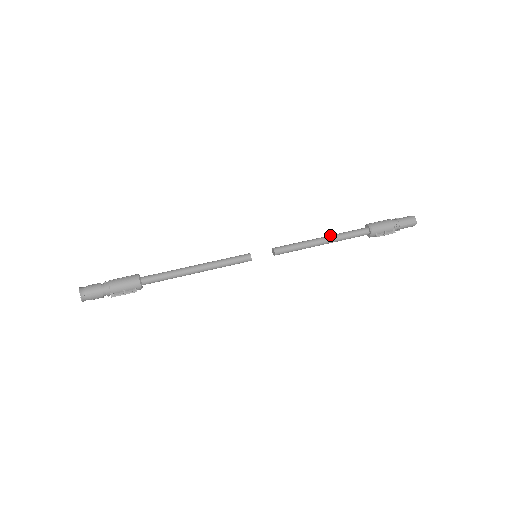
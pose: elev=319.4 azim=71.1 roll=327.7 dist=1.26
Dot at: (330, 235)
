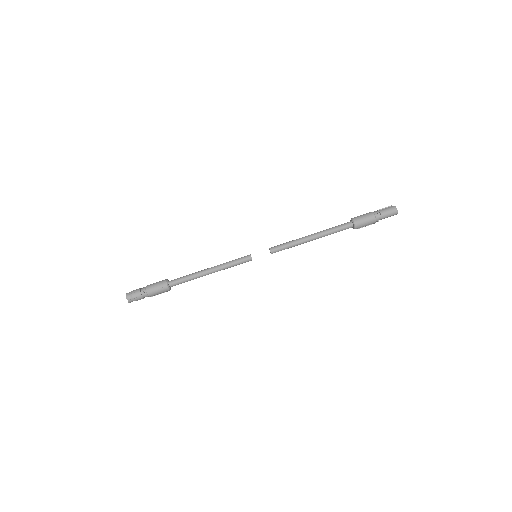
Dot at: (319, 235)
